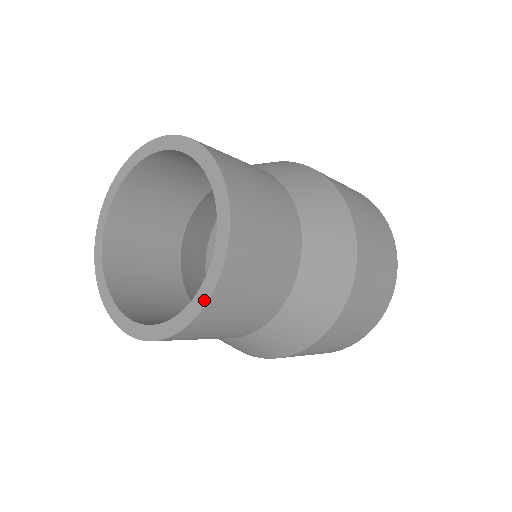
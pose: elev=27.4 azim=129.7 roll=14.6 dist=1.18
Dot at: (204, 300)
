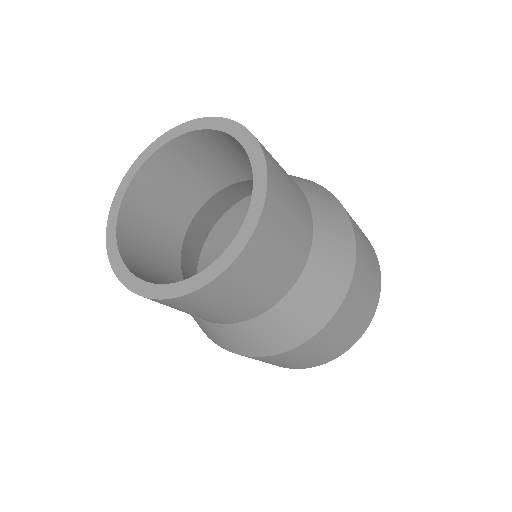
Dot at: (178, 293)
